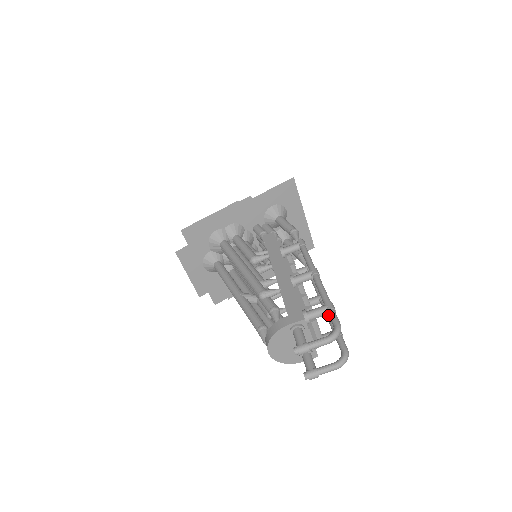
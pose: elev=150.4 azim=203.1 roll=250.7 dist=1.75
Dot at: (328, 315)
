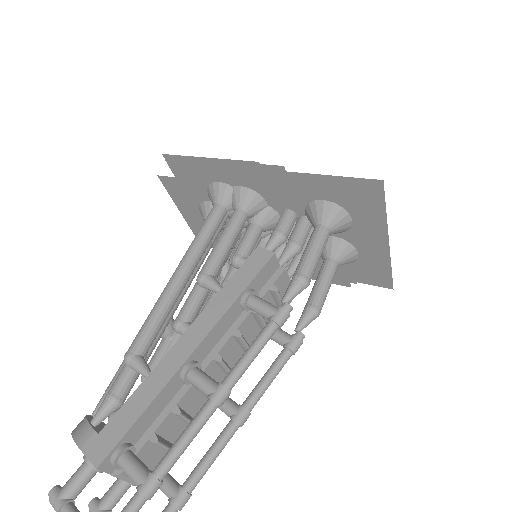
Dot at: (205, 456)
